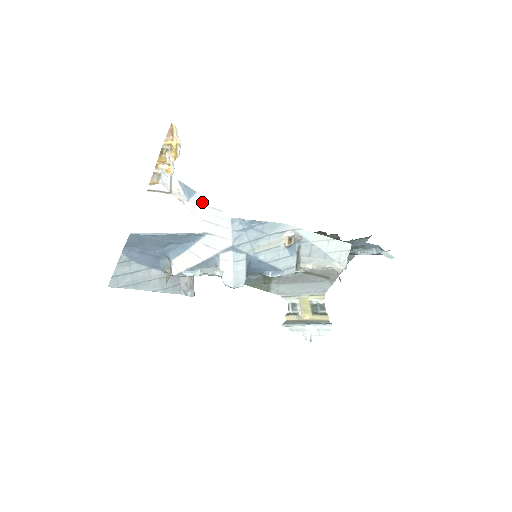
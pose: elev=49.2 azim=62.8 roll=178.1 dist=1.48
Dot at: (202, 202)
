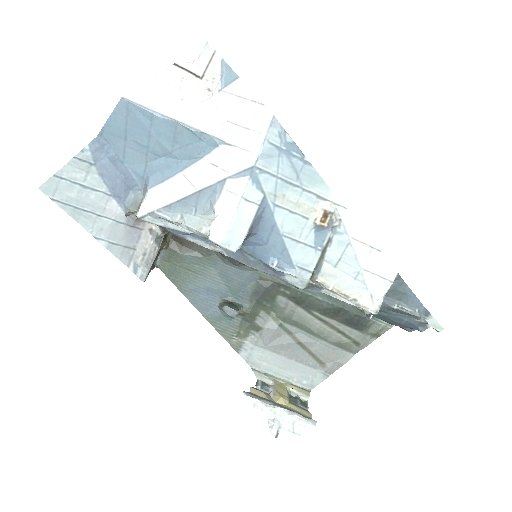
Dot at: (240, 92)
